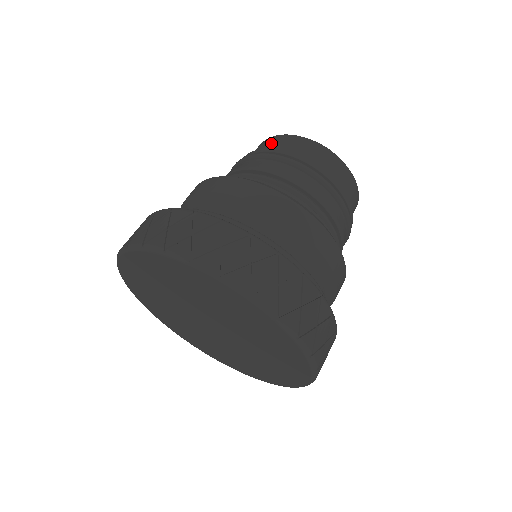
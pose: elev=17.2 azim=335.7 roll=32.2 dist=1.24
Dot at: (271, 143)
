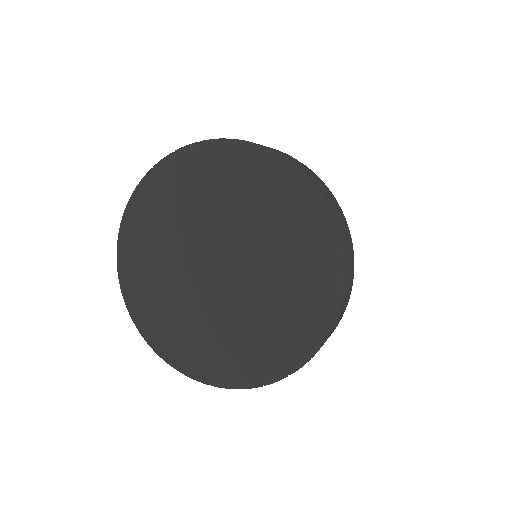
Dot at: occluded
